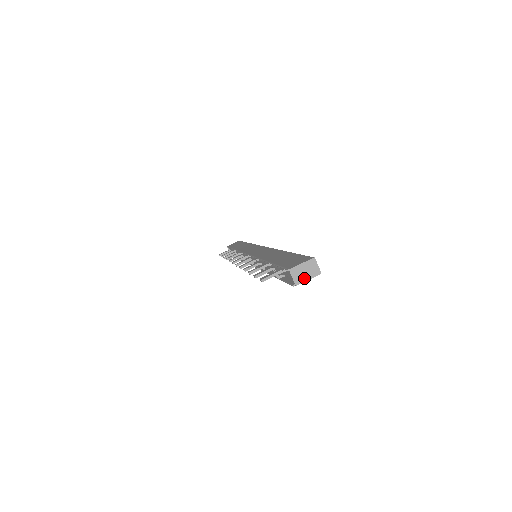
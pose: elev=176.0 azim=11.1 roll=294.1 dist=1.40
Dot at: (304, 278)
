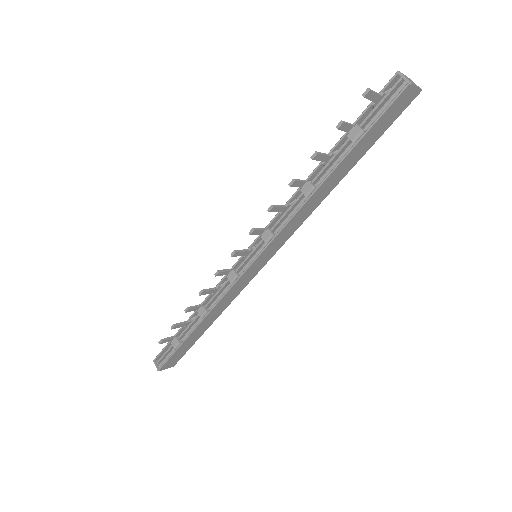
Dot at: (413, 83)
